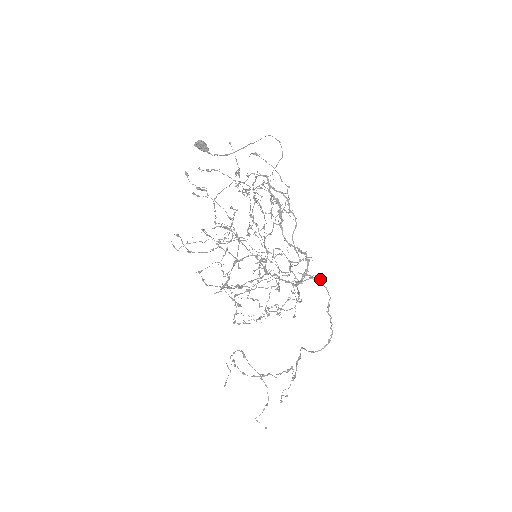
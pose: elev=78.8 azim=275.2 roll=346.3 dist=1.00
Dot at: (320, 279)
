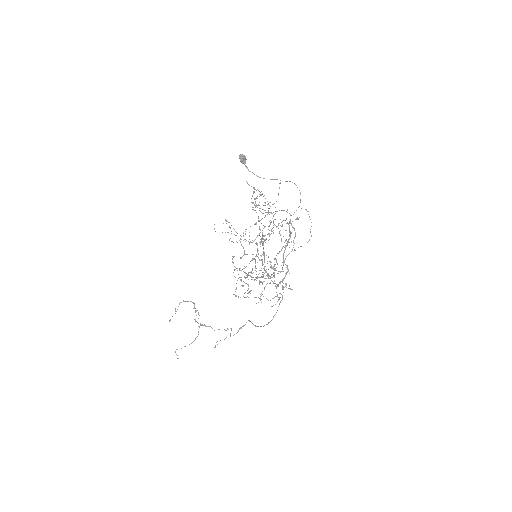
Dot at: (289, 288)
